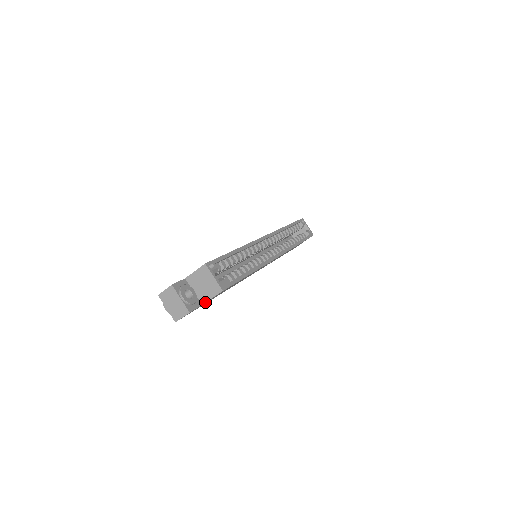
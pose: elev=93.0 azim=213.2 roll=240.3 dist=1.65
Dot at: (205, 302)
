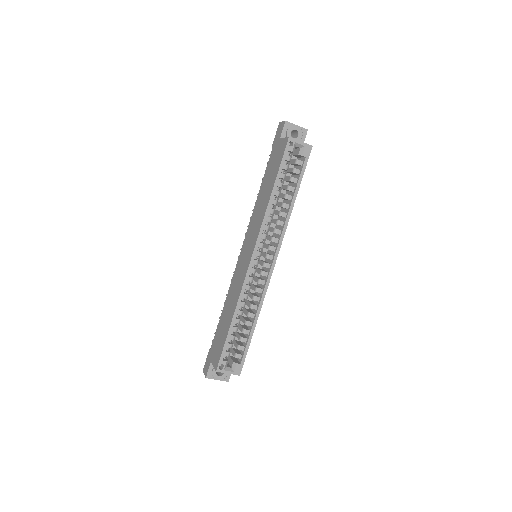
Dot at: occluded
